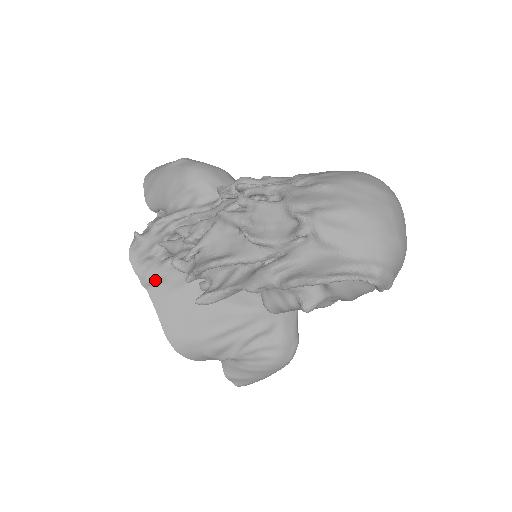
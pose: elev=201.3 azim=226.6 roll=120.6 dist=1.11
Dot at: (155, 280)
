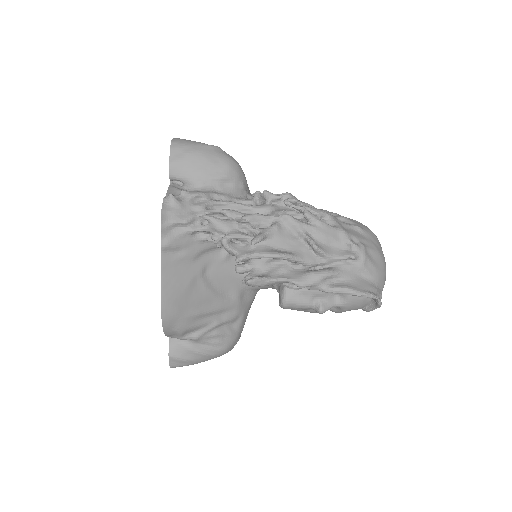
Dot at: (175, 247)
